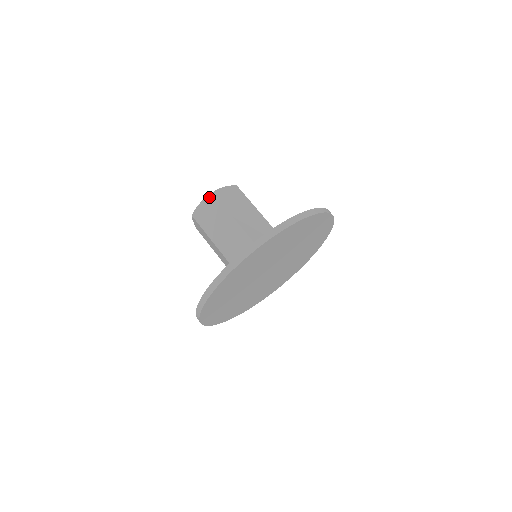
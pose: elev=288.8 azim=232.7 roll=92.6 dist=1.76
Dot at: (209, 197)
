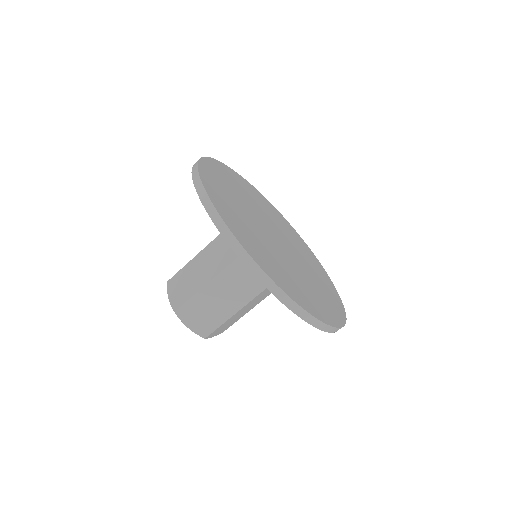
Dot at: (168, 286)
